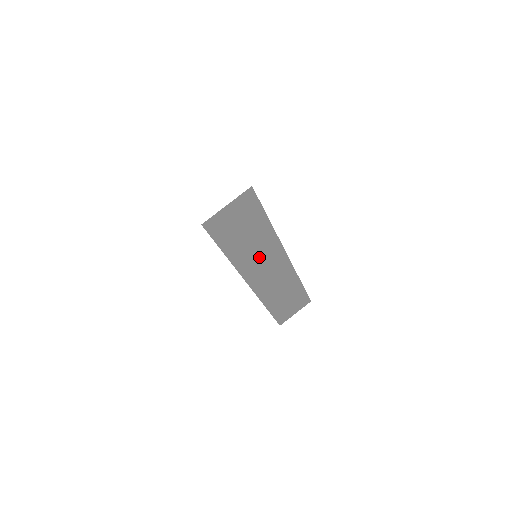
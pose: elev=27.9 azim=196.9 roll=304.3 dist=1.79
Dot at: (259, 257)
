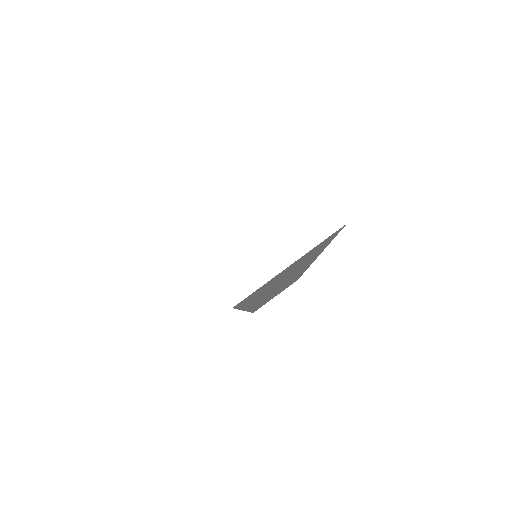
Dot at: (280, 284)
